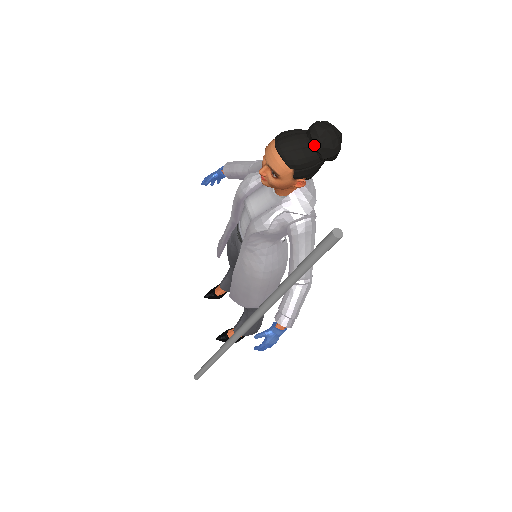
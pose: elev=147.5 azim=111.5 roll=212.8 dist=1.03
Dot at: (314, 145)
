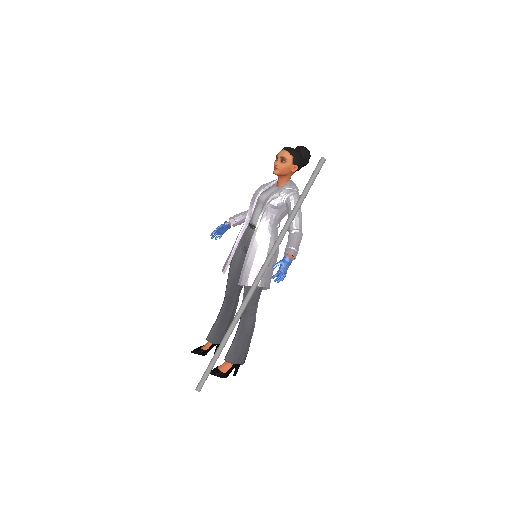
Dot at: (301, 149)
